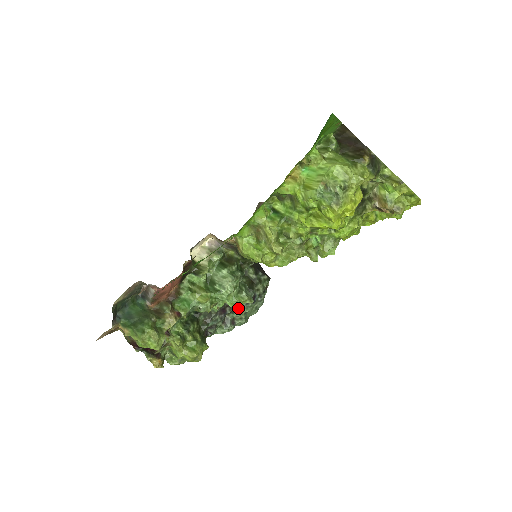
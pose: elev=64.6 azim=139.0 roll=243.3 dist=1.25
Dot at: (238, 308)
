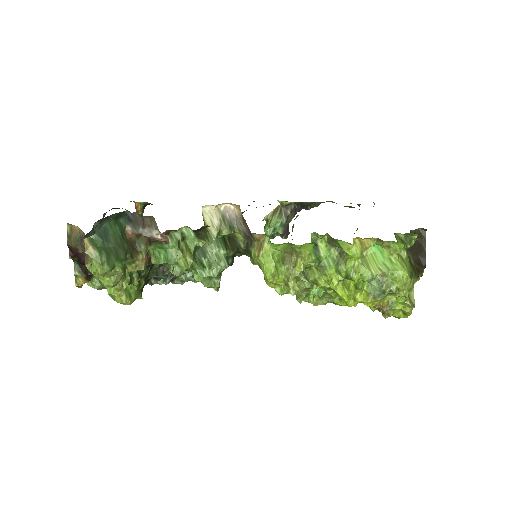
Dot at: (192, 276)
